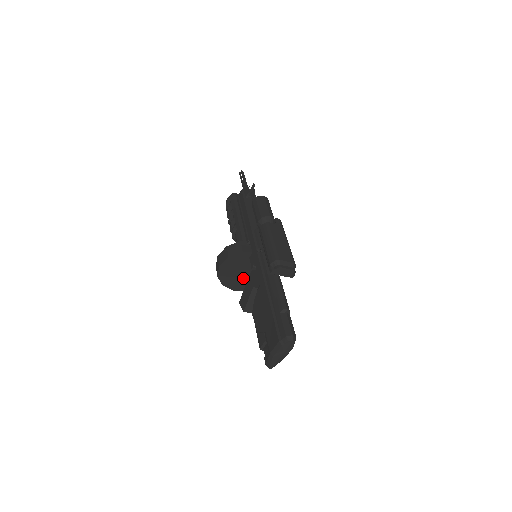
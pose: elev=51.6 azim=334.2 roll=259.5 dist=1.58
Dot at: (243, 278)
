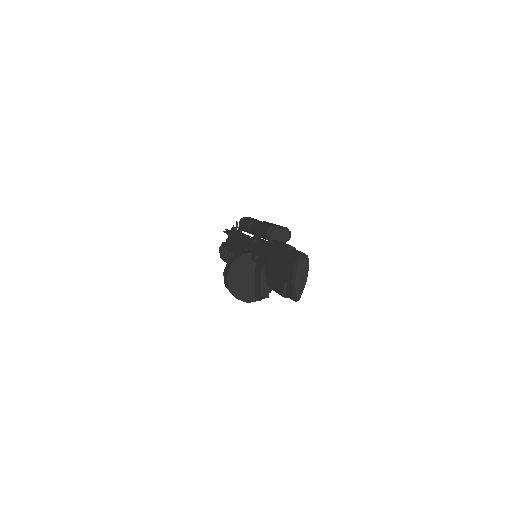
Dot at: (252, 286)
